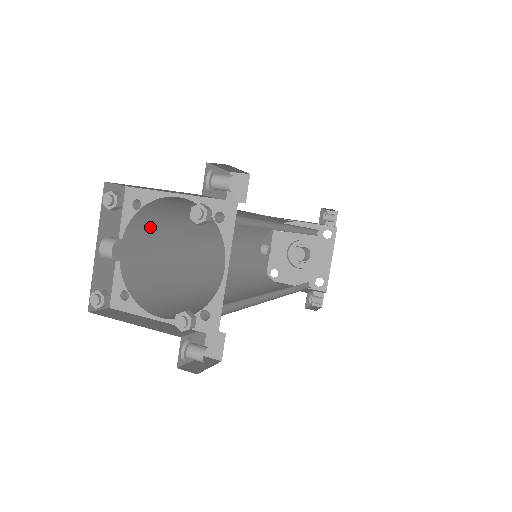
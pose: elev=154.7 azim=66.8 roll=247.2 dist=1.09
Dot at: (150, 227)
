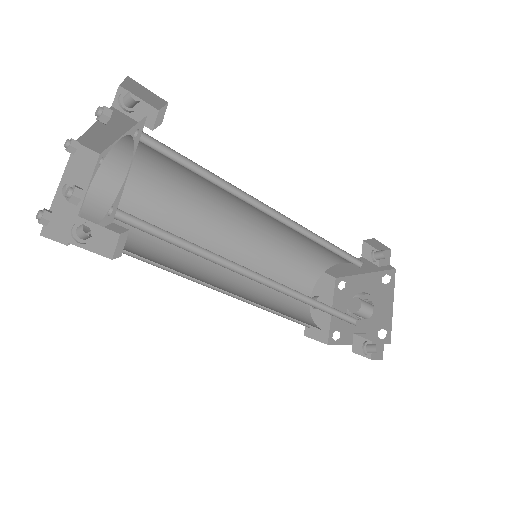
Dot at: (123, 193)
